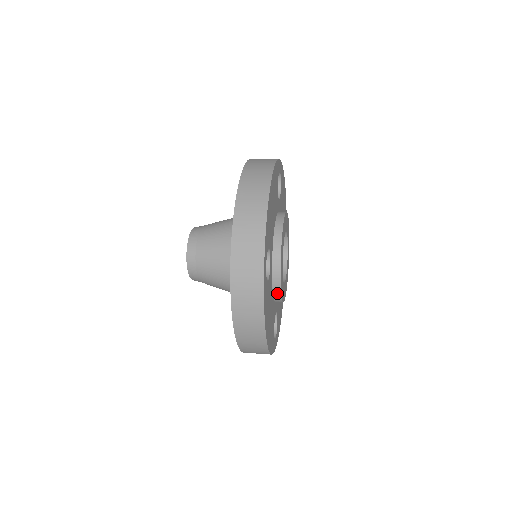
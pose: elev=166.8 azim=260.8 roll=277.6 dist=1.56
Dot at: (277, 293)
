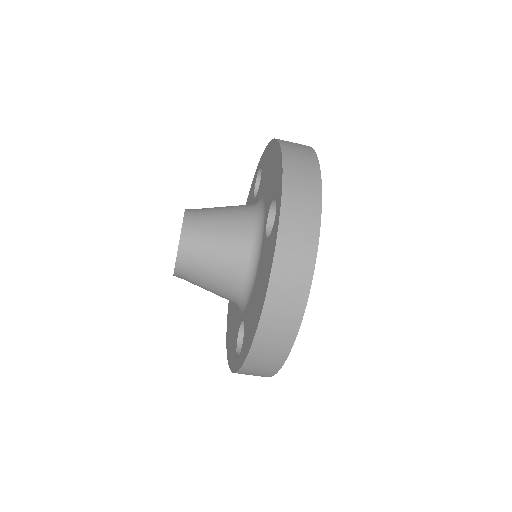
Dot at: occluded
